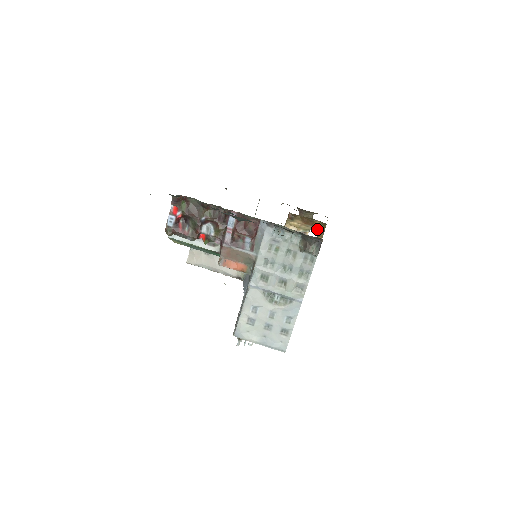
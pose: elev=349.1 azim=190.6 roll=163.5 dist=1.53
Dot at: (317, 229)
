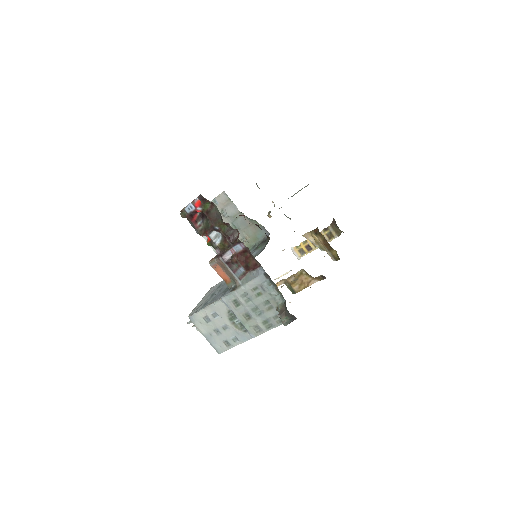
Dot at: (331, 255)
